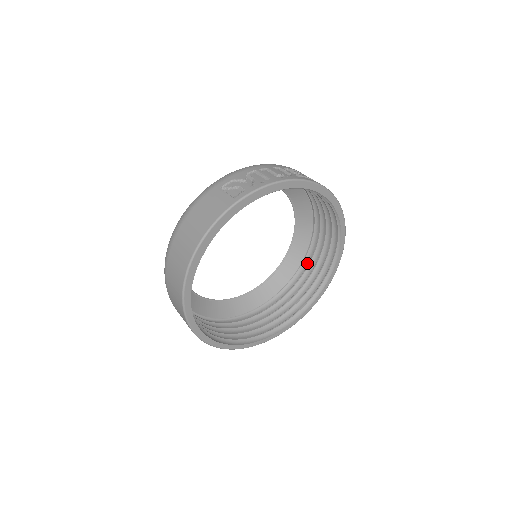
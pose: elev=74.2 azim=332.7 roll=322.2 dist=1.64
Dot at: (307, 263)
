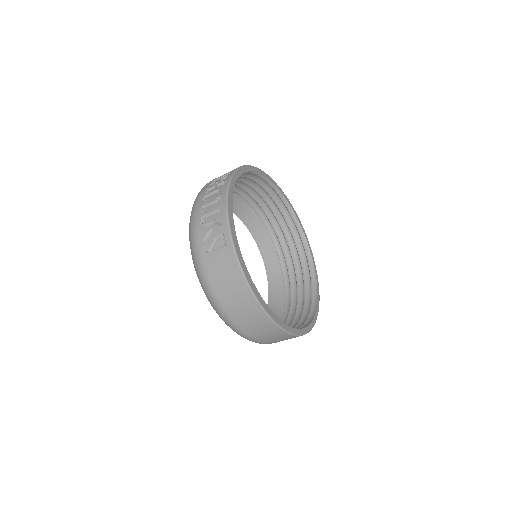
Dot at: (266, 220)
